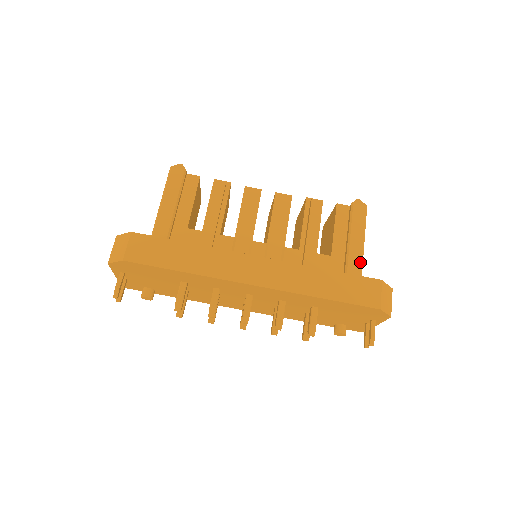
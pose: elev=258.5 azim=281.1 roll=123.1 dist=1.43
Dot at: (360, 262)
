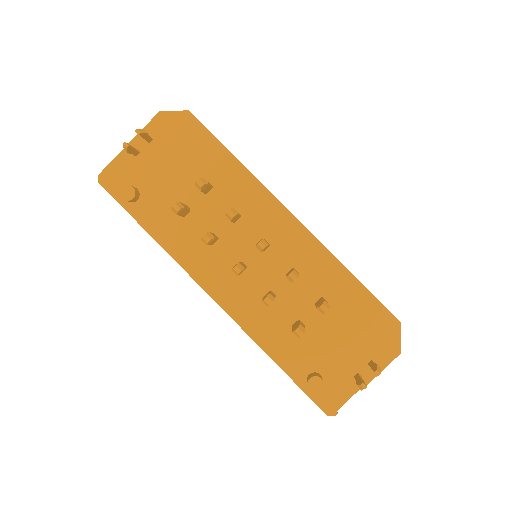
Dot at: occluded
